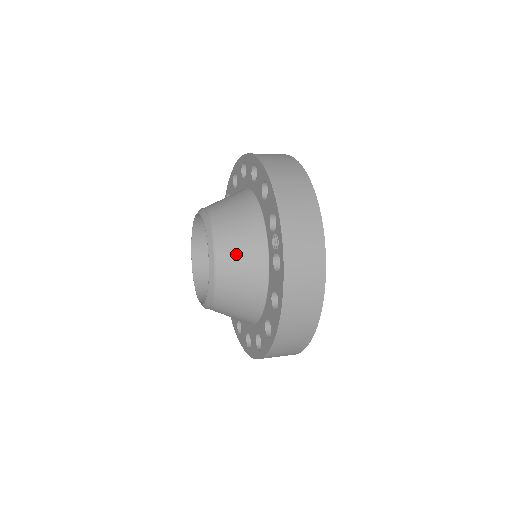
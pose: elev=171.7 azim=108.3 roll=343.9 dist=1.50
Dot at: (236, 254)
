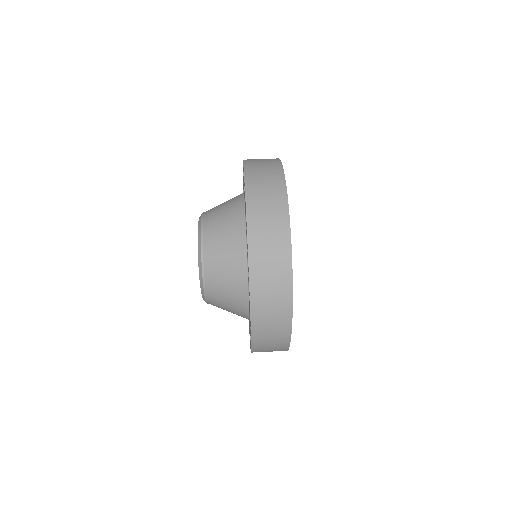
Dot at: (221, 274)
